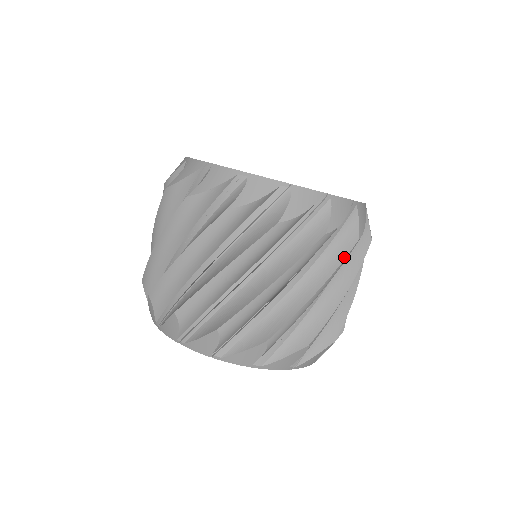
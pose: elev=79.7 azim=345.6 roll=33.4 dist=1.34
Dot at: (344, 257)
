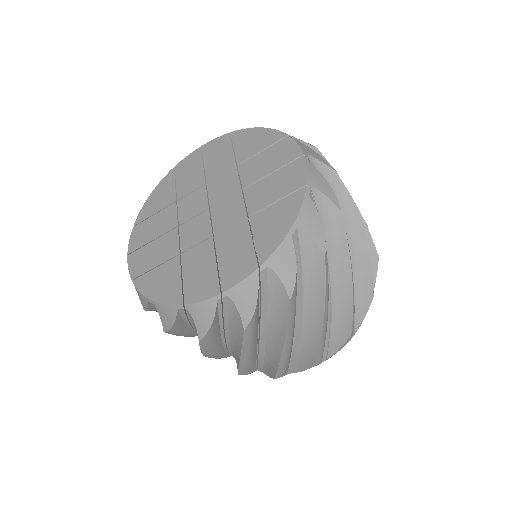
Dot at: (286, 319)
